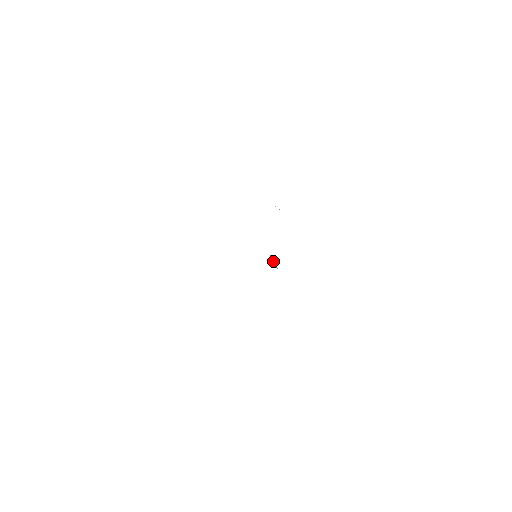
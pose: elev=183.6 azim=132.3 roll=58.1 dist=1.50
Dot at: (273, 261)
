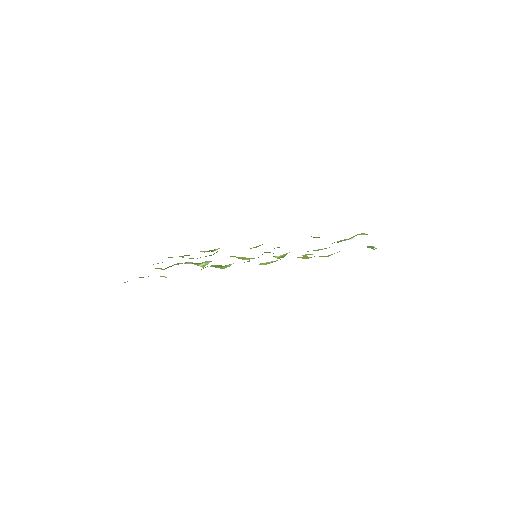
Dot at: occluded
